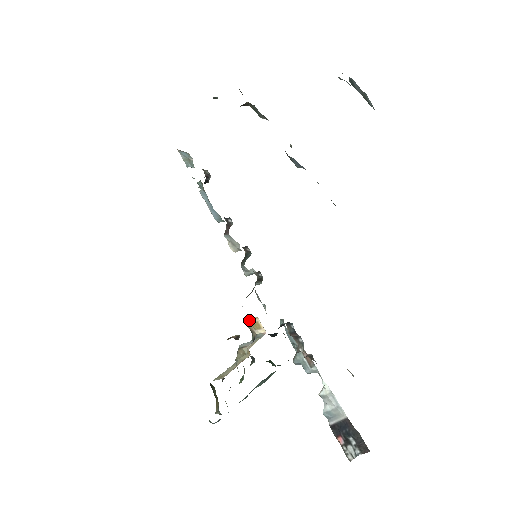
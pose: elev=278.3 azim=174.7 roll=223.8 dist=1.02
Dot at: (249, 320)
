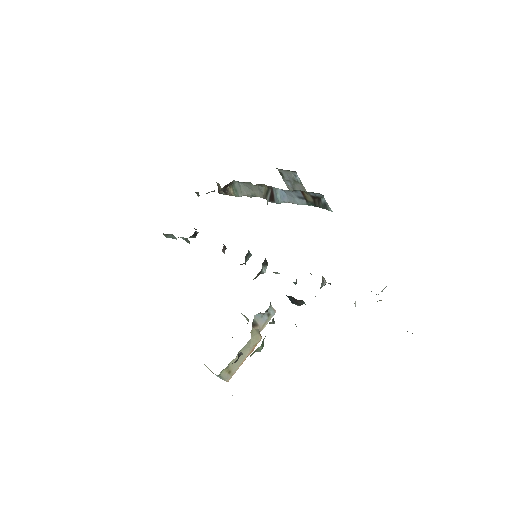
Dot at: occluded
